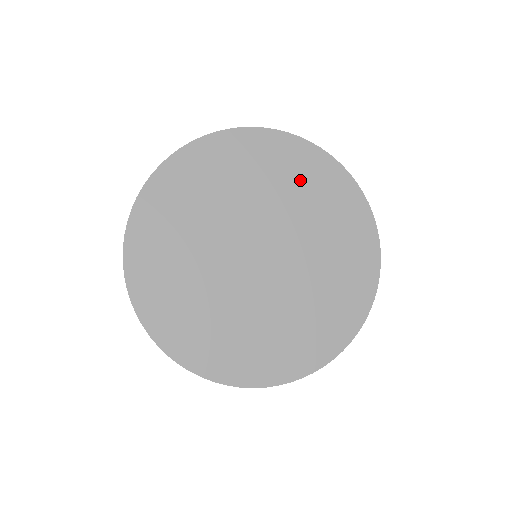
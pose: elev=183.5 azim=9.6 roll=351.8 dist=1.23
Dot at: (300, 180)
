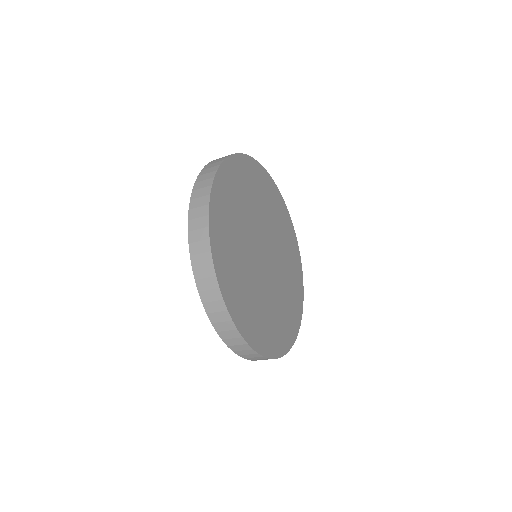
Dot at: (251, 186)
